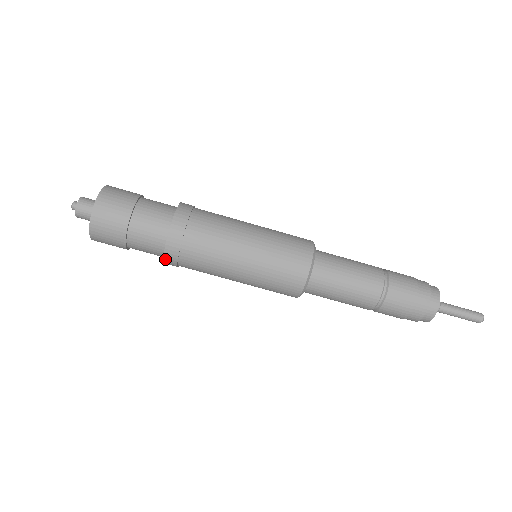
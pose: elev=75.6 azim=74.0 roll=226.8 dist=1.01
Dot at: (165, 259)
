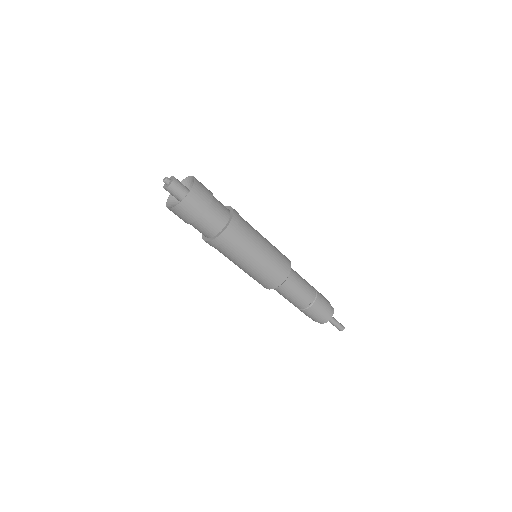
Dot at: occluded
